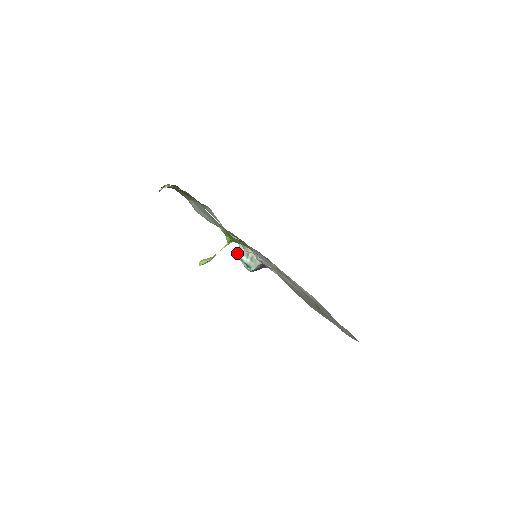
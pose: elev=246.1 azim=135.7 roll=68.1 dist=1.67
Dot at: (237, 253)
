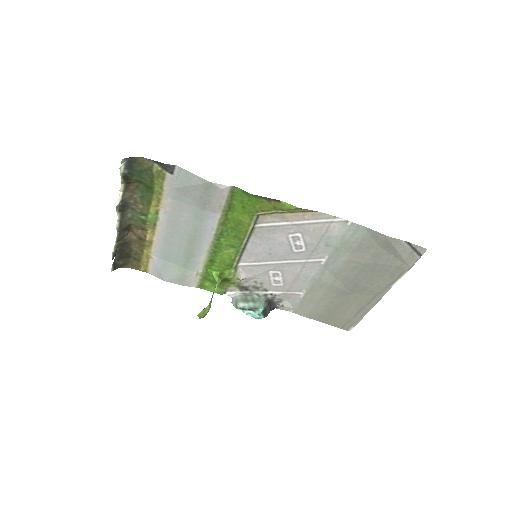
Dot at: (234, 306)
